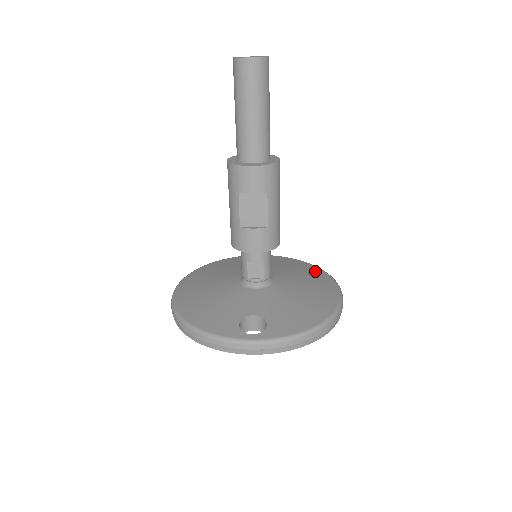
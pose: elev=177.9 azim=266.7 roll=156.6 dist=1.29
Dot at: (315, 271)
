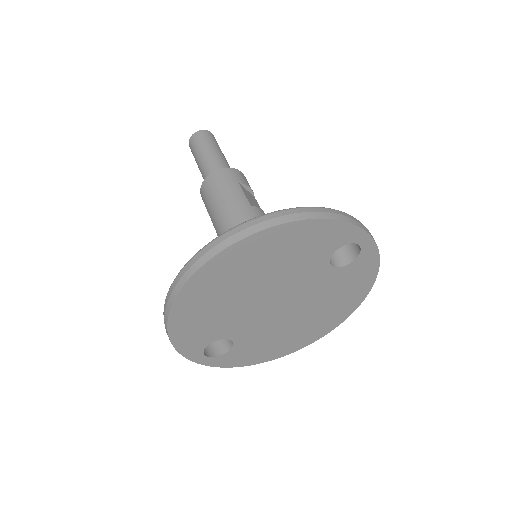
Dot at: occluded
